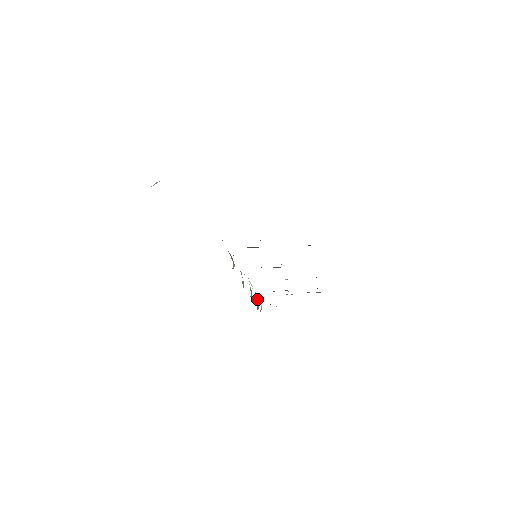
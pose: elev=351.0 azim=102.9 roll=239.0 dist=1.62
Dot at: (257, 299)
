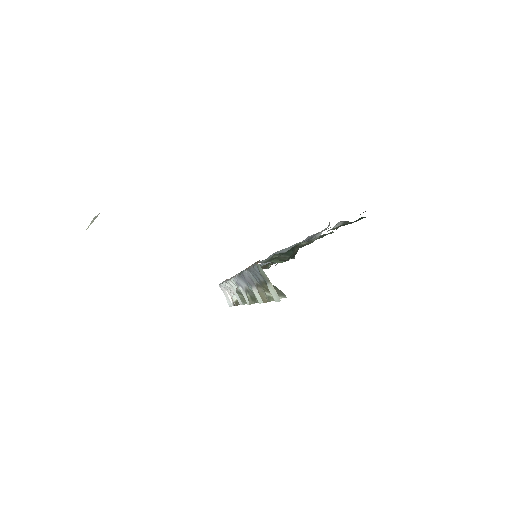
Dot at: occluded
